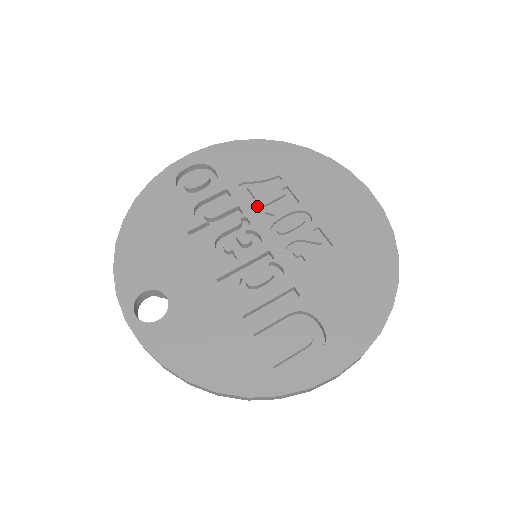
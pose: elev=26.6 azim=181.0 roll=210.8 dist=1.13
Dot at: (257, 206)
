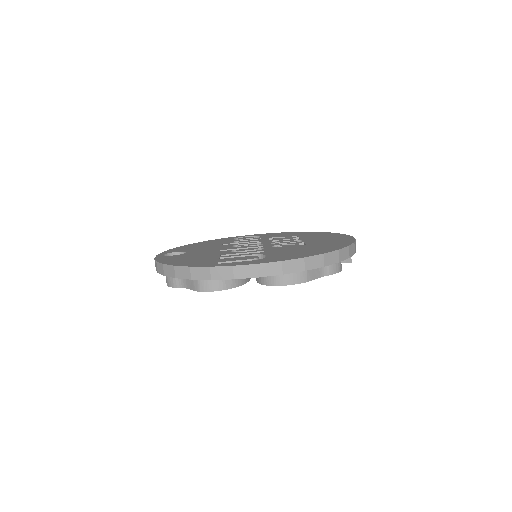
Dot at: (272, 240)
